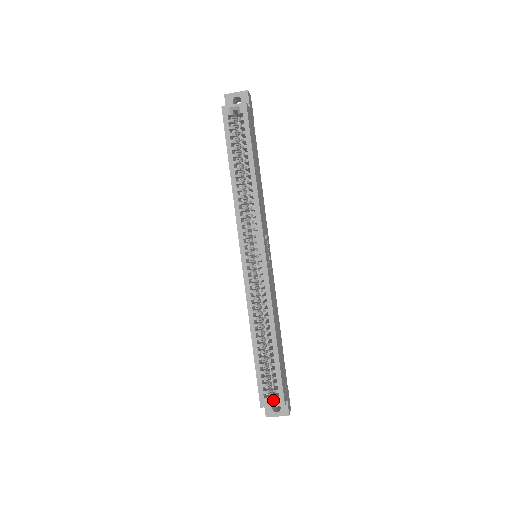
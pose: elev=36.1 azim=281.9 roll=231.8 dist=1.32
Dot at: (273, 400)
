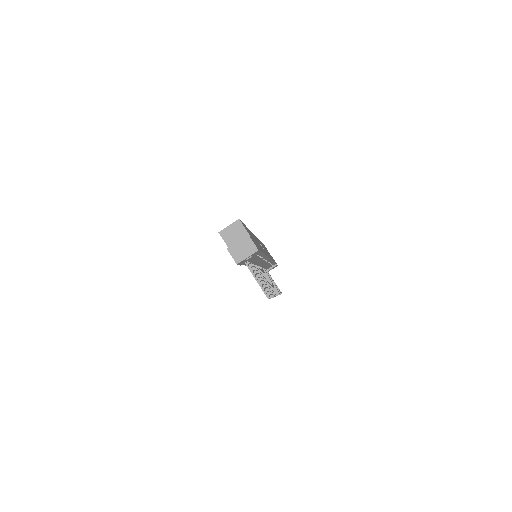
Dot at: (232, 229)
